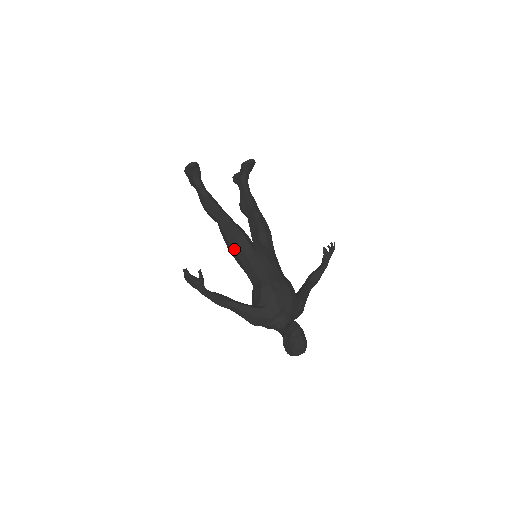
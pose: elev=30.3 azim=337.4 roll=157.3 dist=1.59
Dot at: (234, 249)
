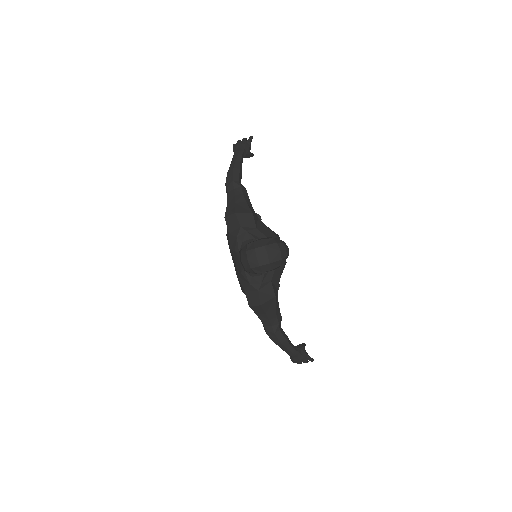
Dot at: occluded
